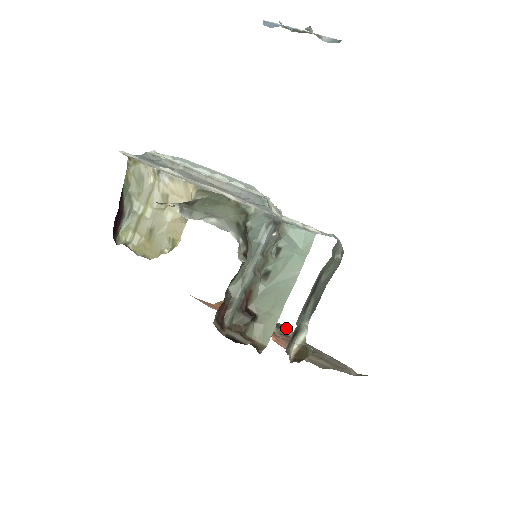
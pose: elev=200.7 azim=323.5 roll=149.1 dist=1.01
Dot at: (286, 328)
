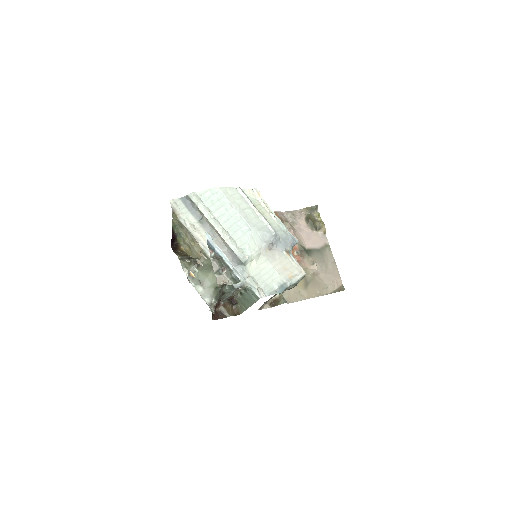
Dot at: (322, 227)
